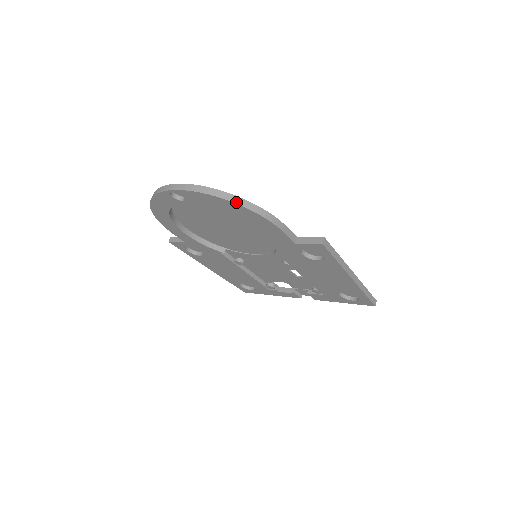
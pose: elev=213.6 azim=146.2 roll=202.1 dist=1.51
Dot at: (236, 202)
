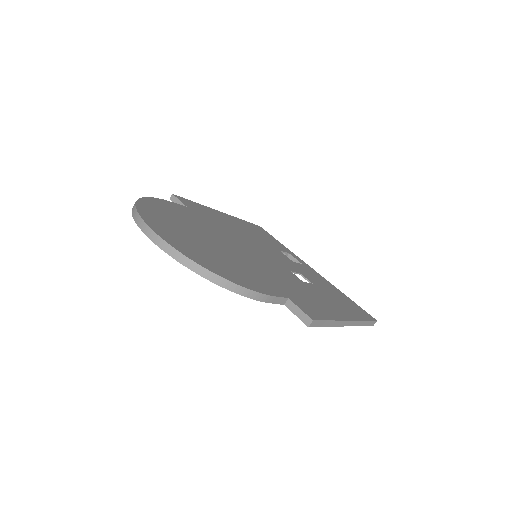
Dot at: (213, 281)
